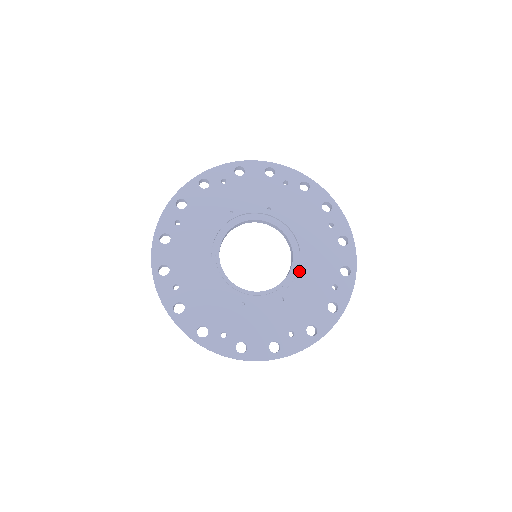
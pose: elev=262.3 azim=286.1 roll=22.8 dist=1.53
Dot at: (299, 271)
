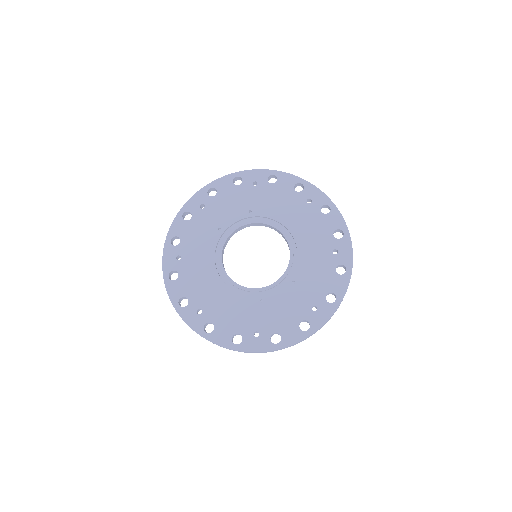
Dot at: (298, 252)
